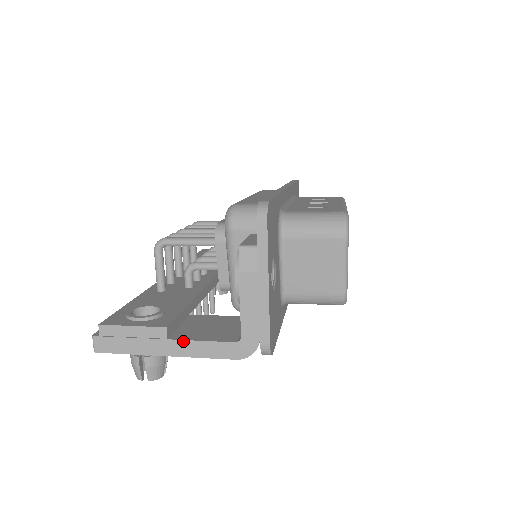
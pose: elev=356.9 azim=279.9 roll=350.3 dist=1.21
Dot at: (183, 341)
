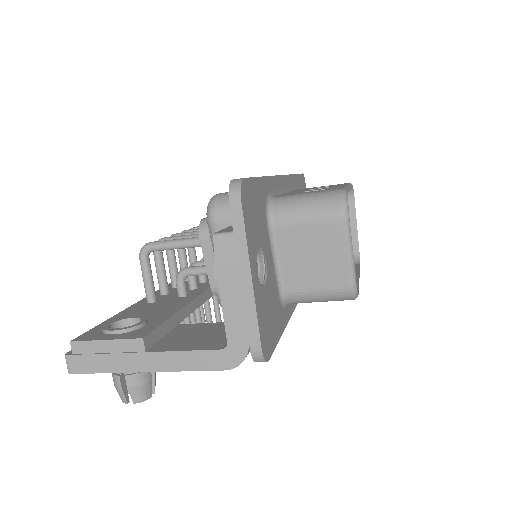
Dot at: (163, 353)
